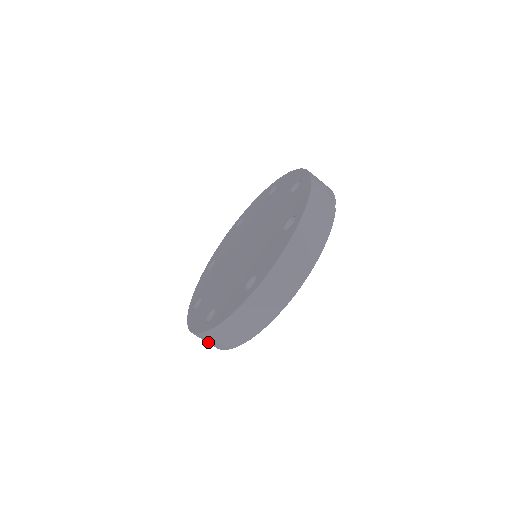
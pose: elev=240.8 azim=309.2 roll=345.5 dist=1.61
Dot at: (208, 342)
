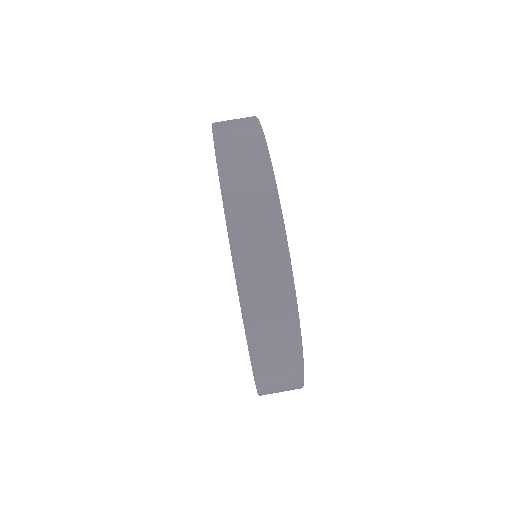
Dot at: (279, 369)
